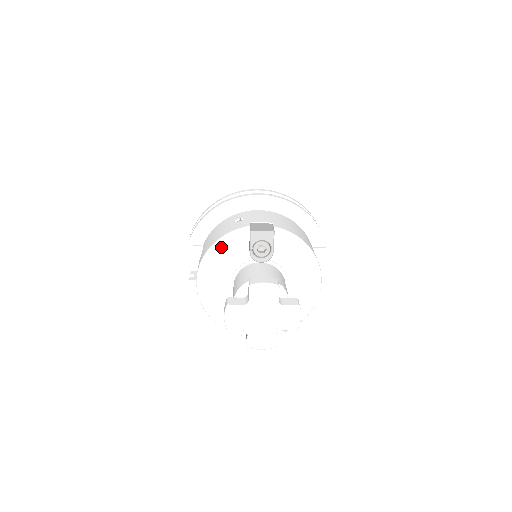
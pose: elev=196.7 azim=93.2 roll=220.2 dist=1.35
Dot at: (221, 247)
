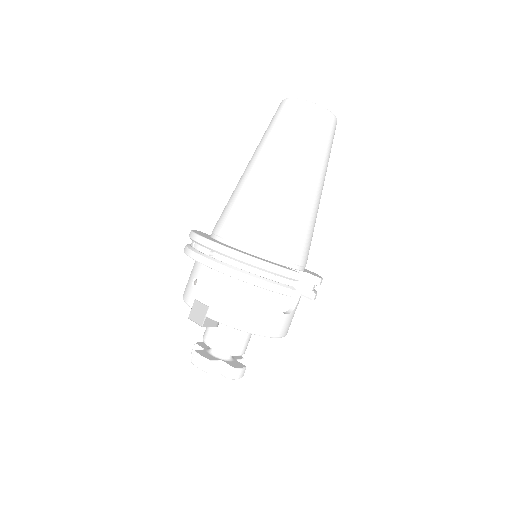
Dot at: occluded
